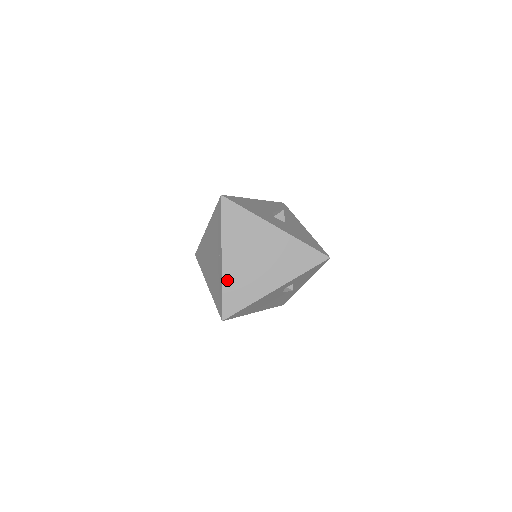
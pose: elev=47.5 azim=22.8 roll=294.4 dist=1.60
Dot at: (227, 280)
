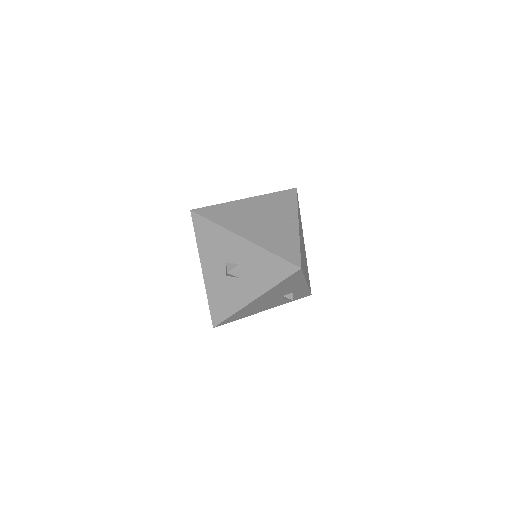
Dot at: (300, 242)
